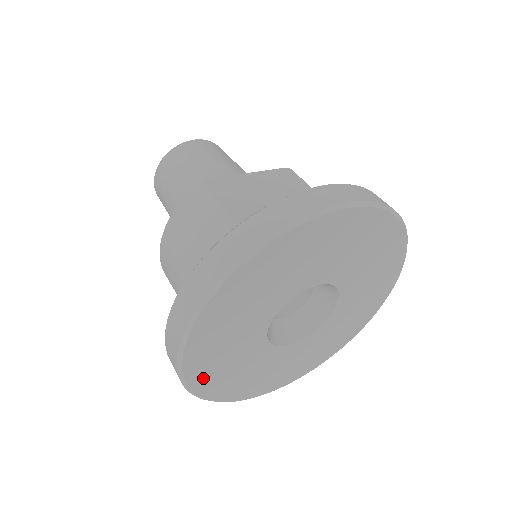
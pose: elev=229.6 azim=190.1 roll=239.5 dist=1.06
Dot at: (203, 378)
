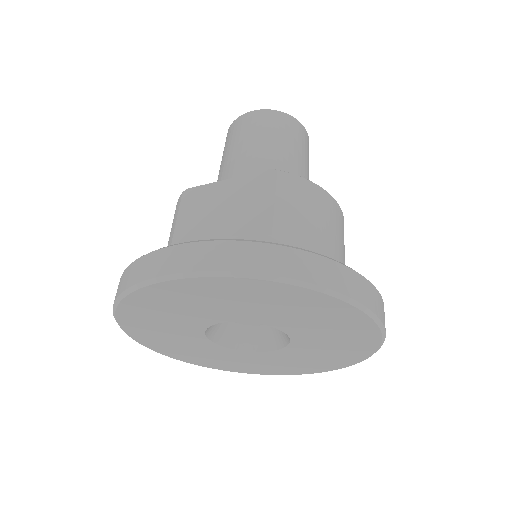
Dot at: (182, 356)
